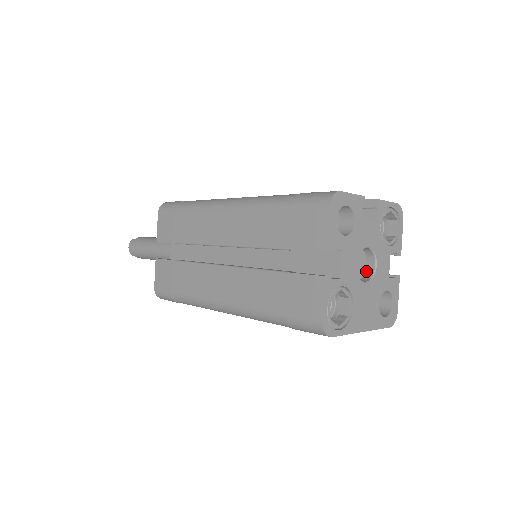
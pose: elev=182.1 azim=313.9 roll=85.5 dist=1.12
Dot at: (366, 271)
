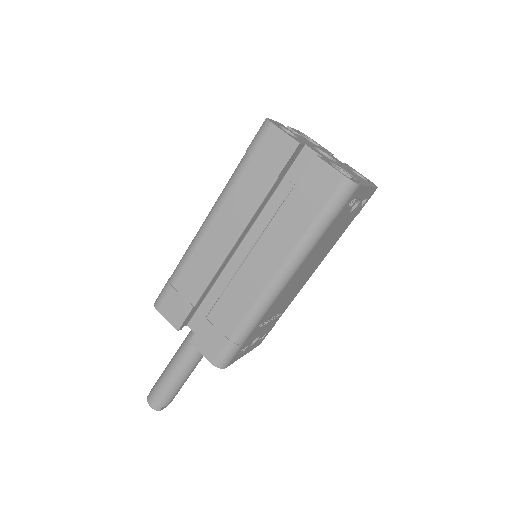
Dot at: occluded
